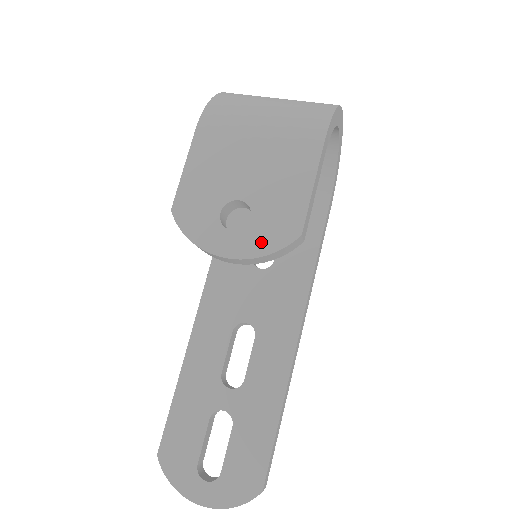
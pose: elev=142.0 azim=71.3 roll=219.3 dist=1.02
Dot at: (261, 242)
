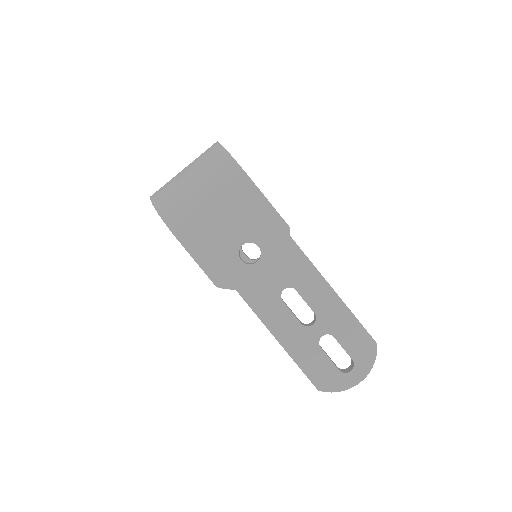
Dot at: (276, 251)
